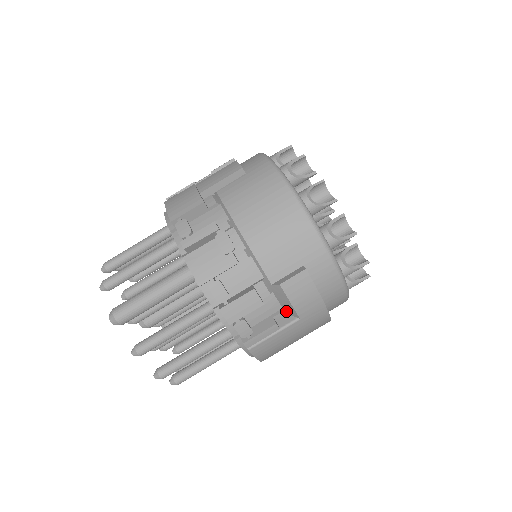
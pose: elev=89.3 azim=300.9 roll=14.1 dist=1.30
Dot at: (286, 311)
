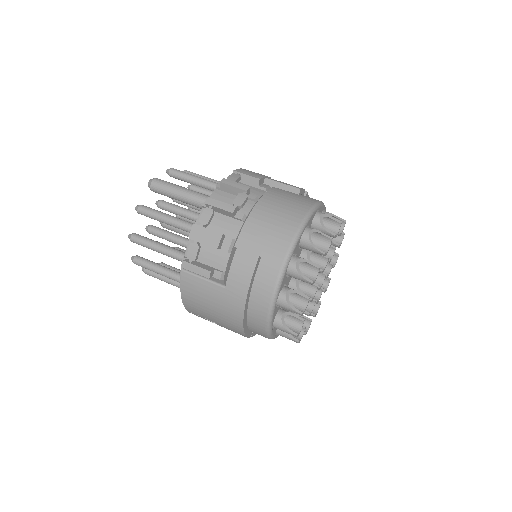
Dot at: (225, 276)
